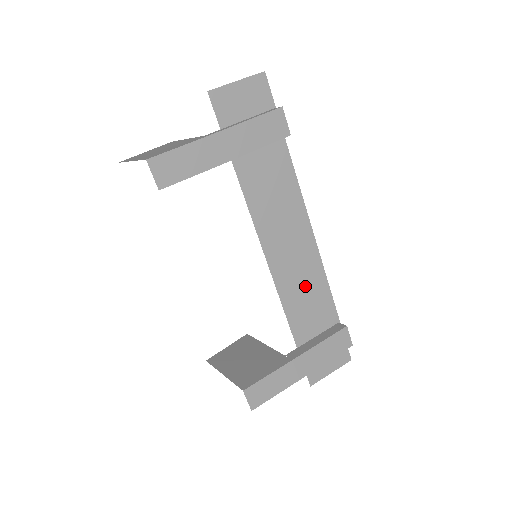
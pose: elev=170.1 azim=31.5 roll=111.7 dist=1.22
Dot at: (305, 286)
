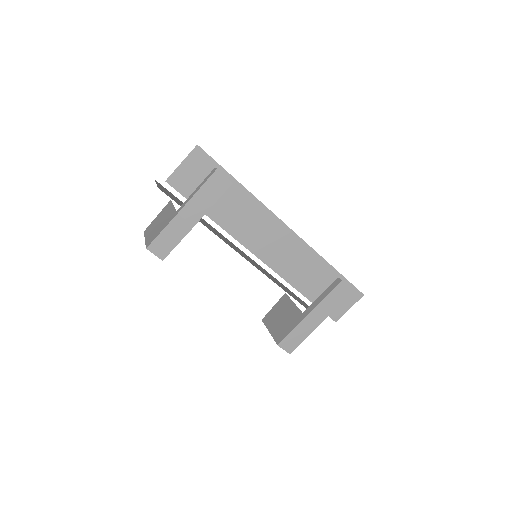
Dot at: (300, 263)
